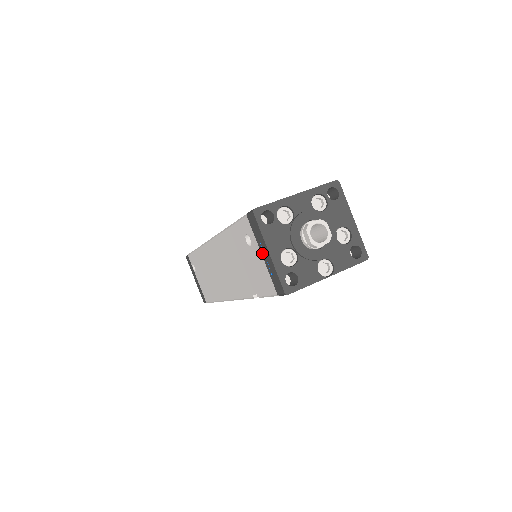
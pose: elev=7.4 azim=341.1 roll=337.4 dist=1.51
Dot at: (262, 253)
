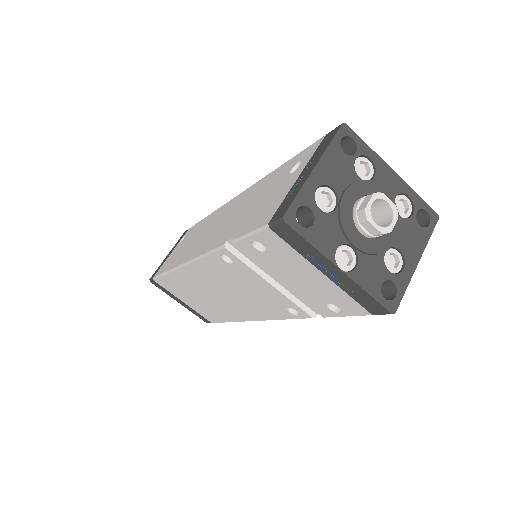
Dot at: (302, 173)
